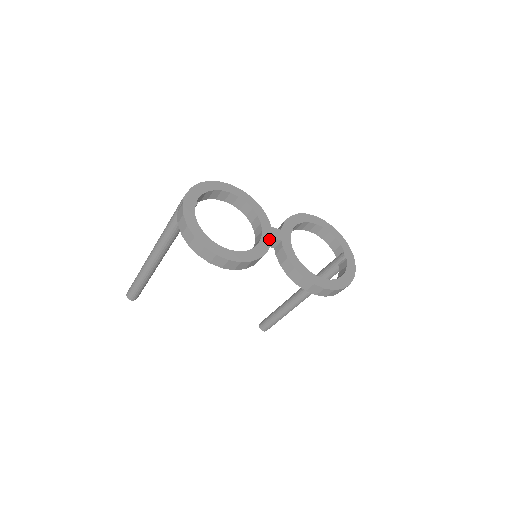
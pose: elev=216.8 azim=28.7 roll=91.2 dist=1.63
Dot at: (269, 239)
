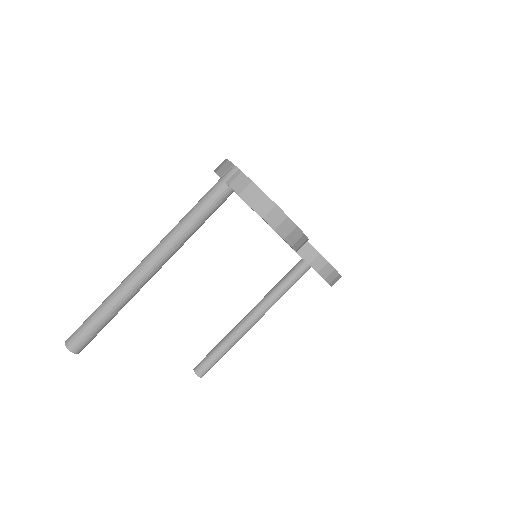
Dot at: occluded
